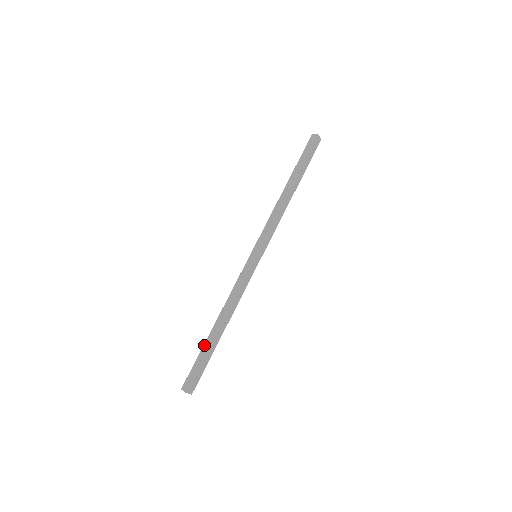
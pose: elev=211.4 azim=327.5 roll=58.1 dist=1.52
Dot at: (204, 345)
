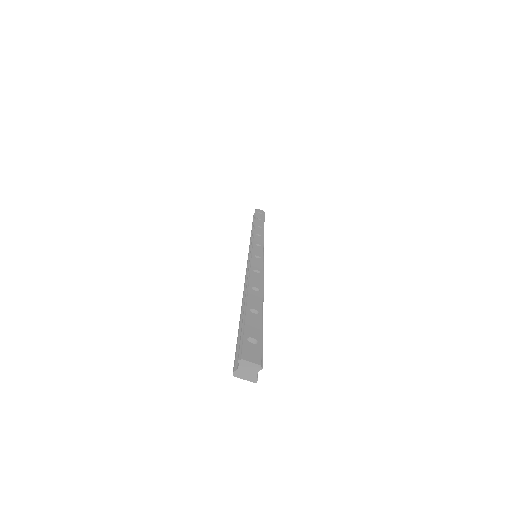
Dot at: occluded
